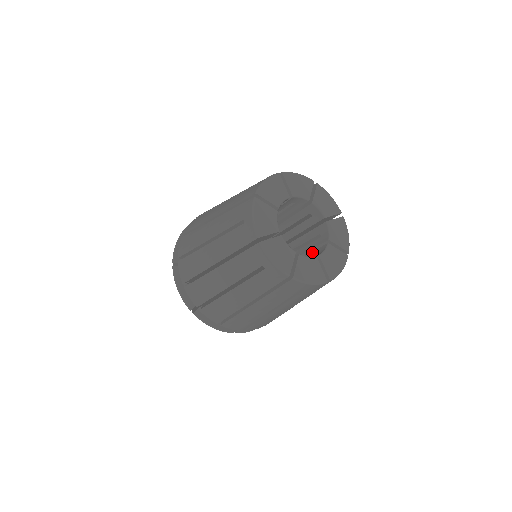
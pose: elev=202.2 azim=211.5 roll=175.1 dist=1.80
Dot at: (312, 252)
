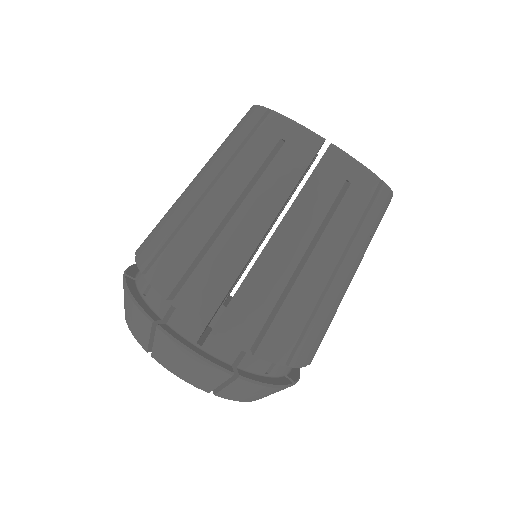
Dot at: occluded
